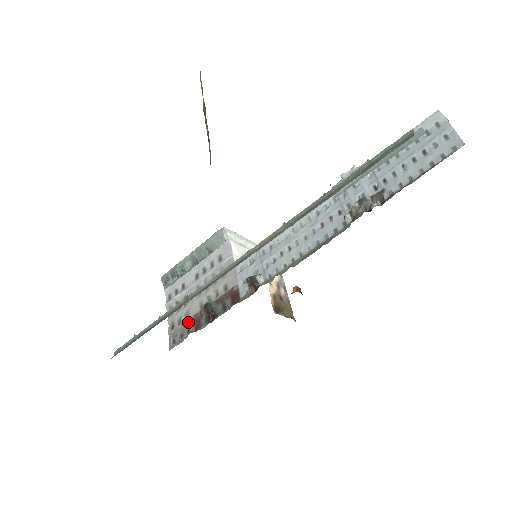
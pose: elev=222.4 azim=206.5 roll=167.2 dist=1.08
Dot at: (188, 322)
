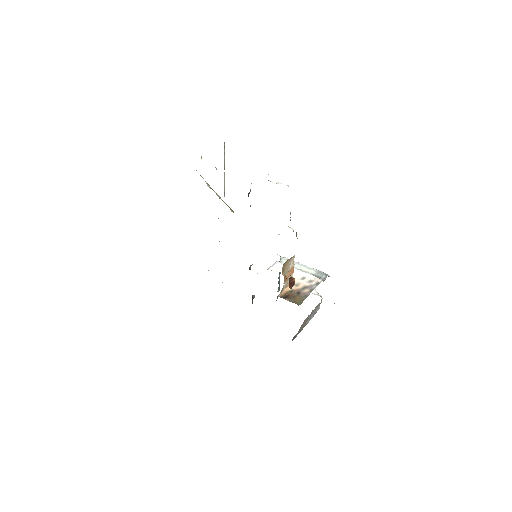
Dot at: occluded
